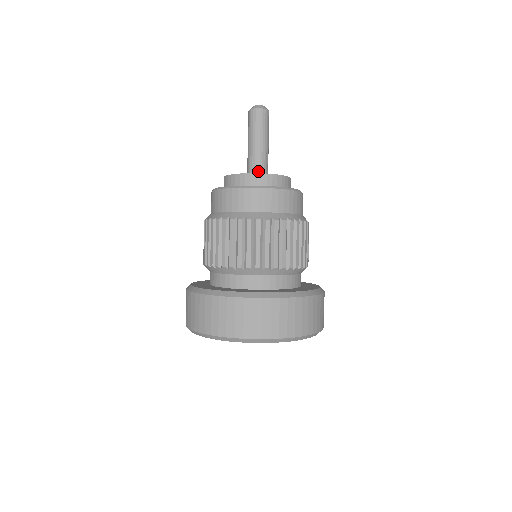
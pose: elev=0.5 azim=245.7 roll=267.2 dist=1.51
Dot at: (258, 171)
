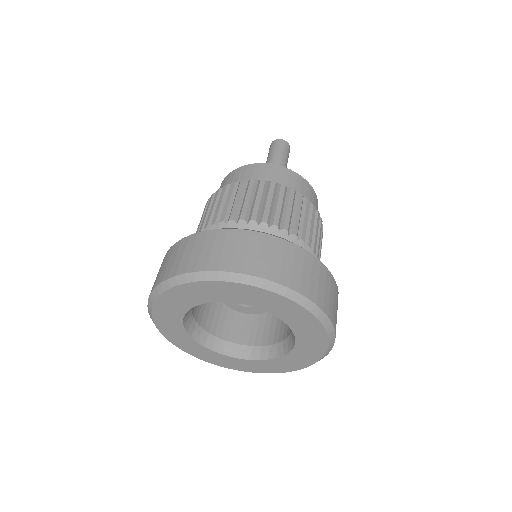
Dot at: occluded
